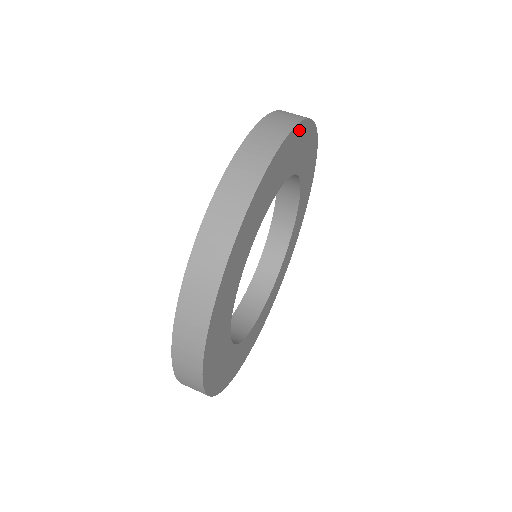
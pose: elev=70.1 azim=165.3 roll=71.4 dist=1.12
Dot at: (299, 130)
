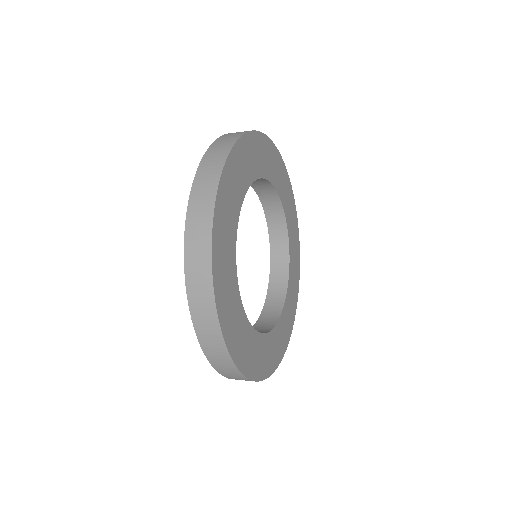
Dot at: (276, 154)
